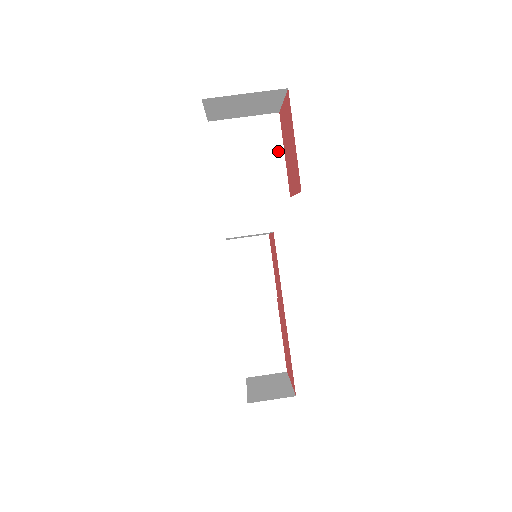
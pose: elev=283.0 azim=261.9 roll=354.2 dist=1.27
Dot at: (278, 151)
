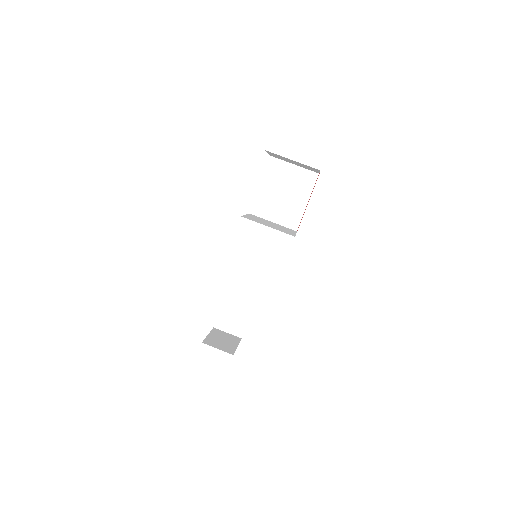
Dot at: (305, 198)
